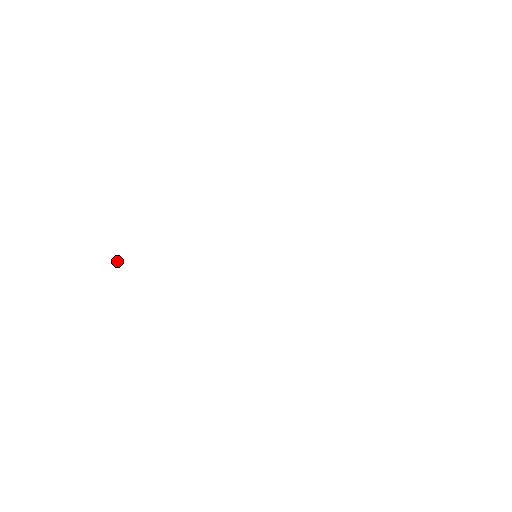
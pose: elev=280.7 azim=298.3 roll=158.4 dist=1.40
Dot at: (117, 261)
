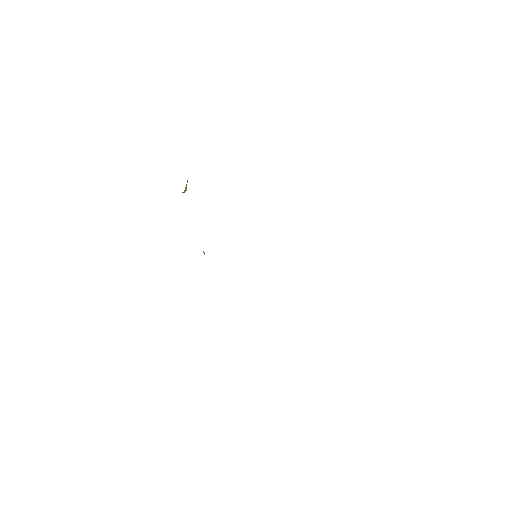
Dot at: (183, 192)
